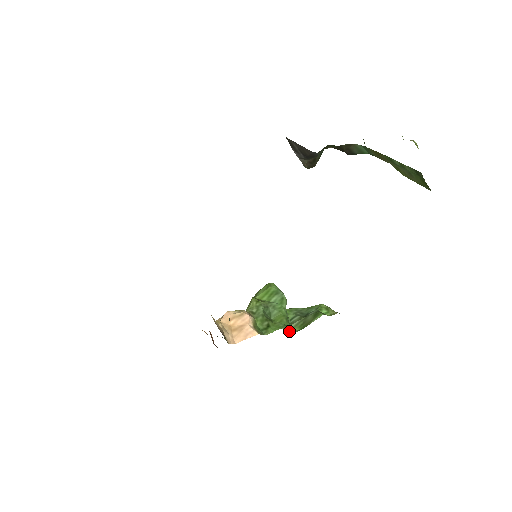
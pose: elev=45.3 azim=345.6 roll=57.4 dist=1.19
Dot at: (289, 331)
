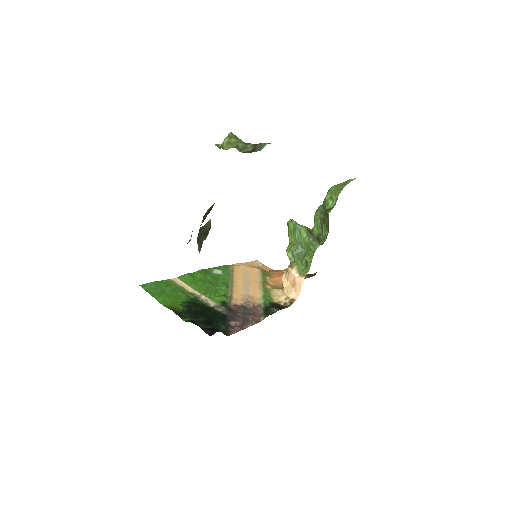
Dot at: (324, 238)
